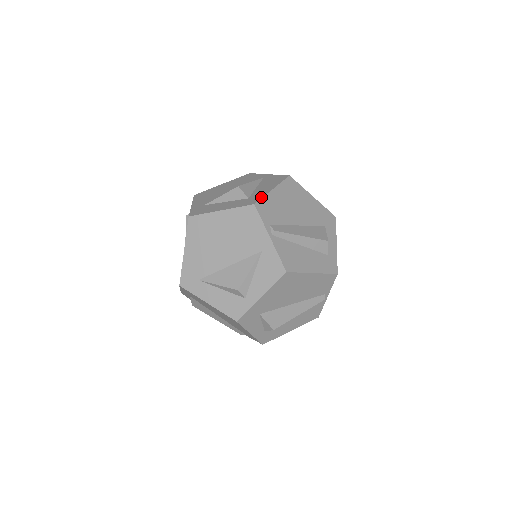
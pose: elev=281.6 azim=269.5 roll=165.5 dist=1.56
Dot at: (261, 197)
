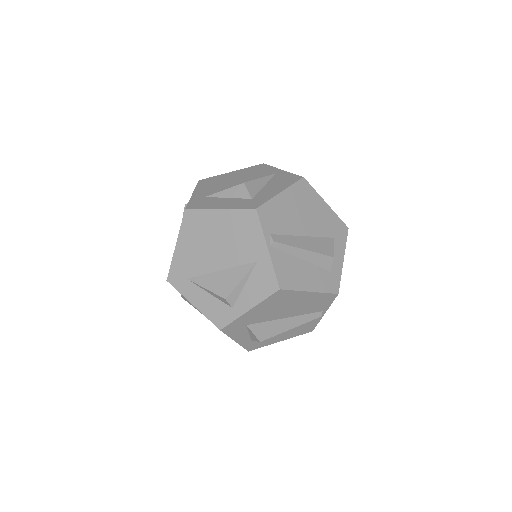
Dot at: (266, 200)
